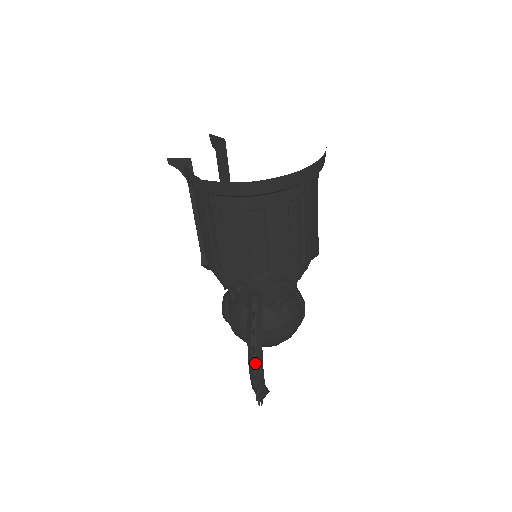
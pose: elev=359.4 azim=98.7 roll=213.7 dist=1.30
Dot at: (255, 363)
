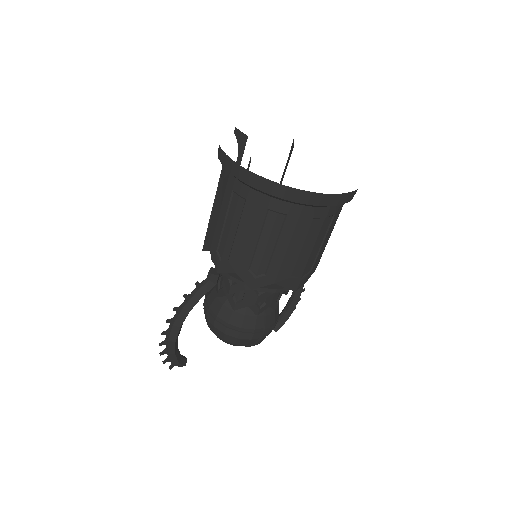
Dot at: (173, 321)
